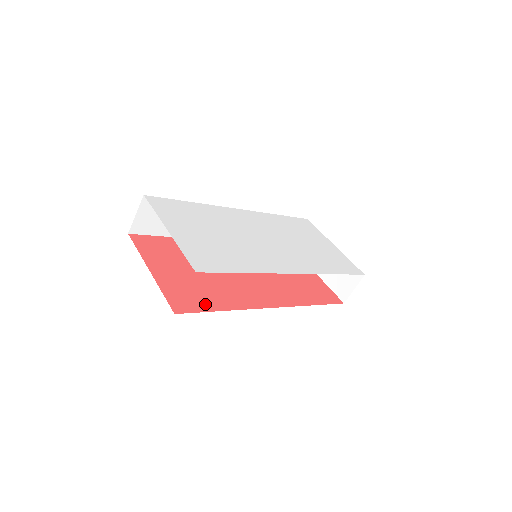
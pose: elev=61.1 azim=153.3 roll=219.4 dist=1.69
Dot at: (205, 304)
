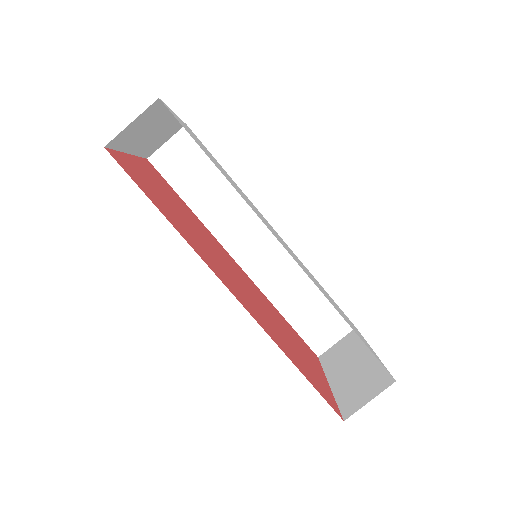
Dot at: (149, 193)
